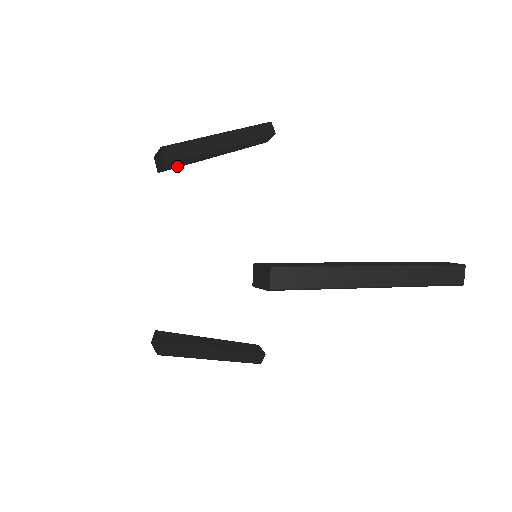
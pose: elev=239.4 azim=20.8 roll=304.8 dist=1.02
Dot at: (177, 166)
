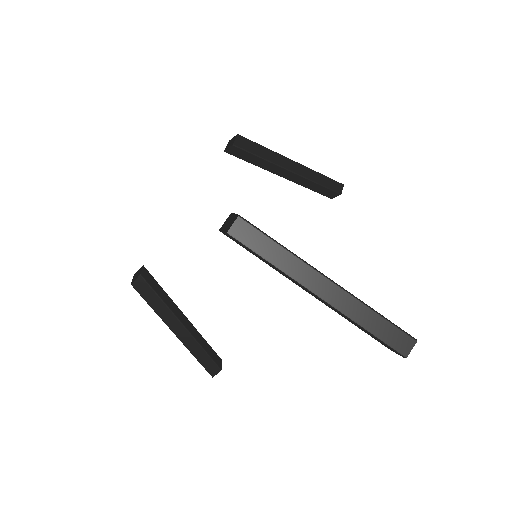
Dot at: (242, 157)
